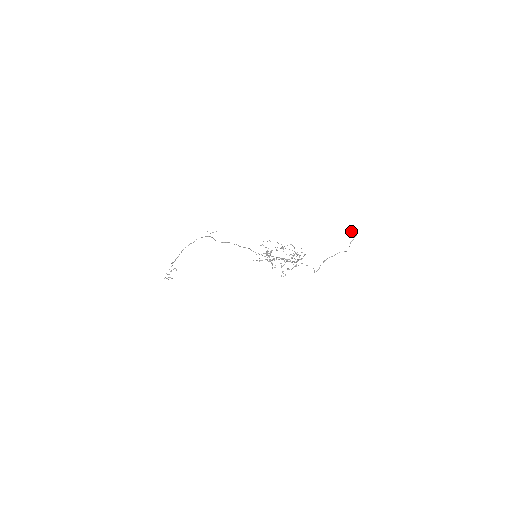
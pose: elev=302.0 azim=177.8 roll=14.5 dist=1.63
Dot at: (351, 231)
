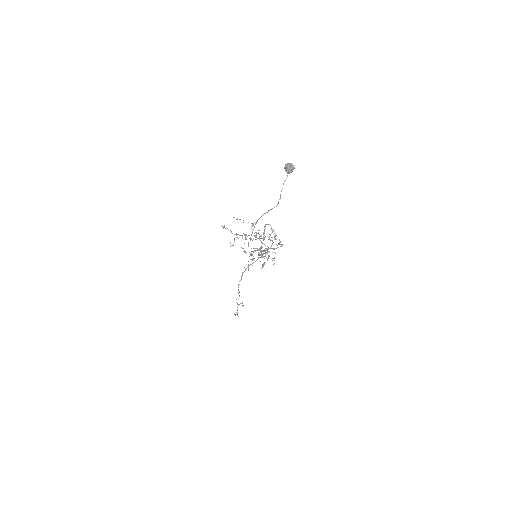
Dot at: (288, 165)
